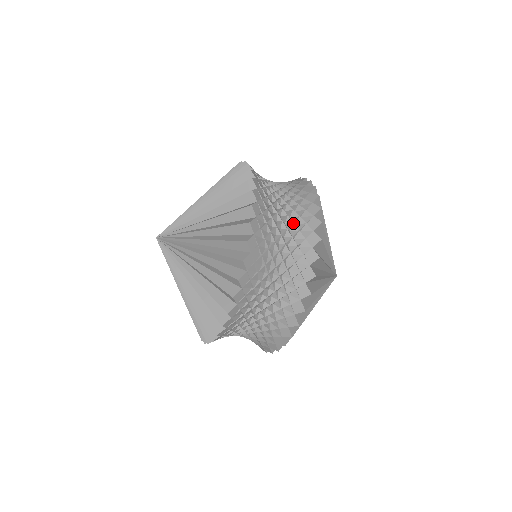
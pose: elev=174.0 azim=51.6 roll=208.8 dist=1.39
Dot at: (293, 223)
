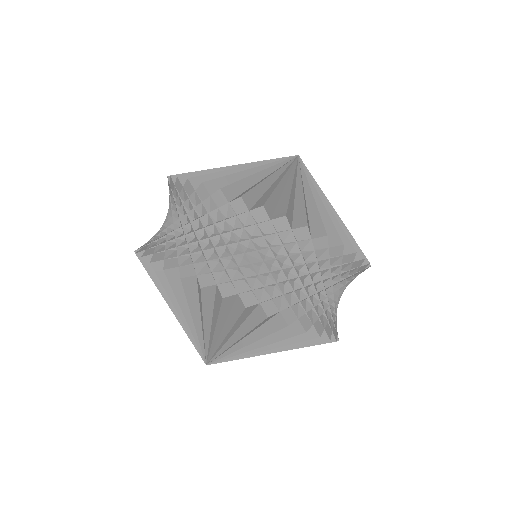
Dot at: occluded
